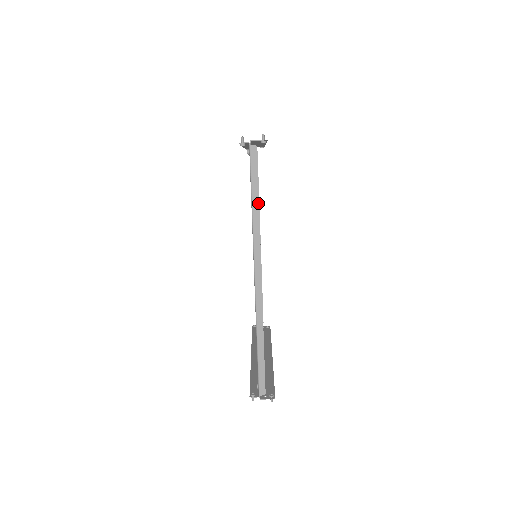
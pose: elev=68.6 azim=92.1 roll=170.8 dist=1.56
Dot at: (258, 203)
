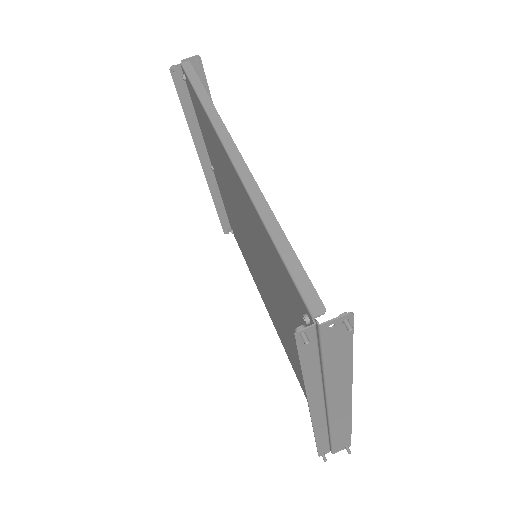
Dot at: (206, 93)
